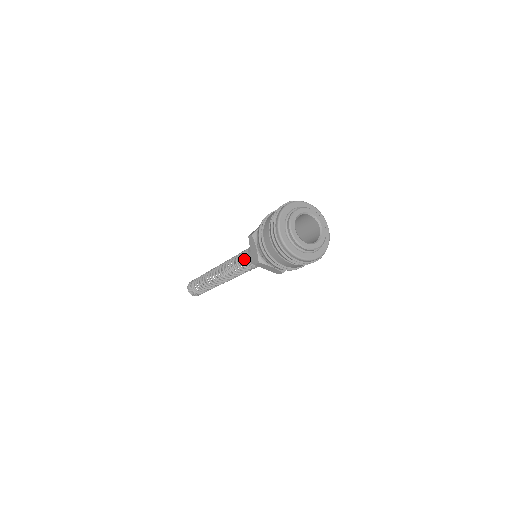
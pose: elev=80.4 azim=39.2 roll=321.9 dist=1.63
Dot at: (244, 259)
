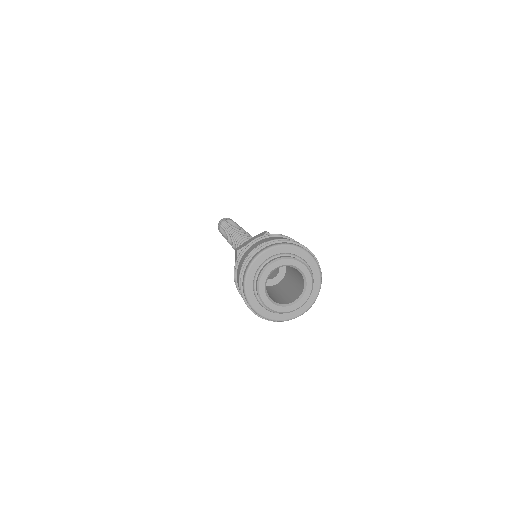
Dot at: occluded
